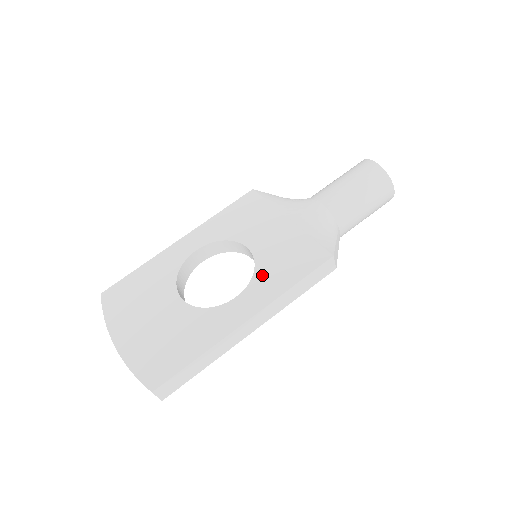
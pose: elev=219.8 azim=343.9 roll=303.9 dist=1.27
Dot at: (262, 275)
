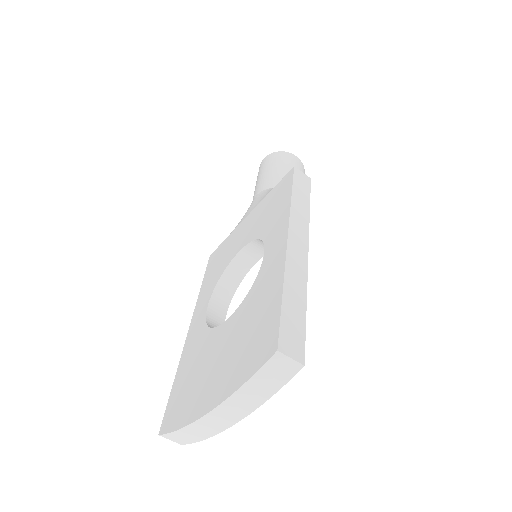
Dot at: (266, 230)
